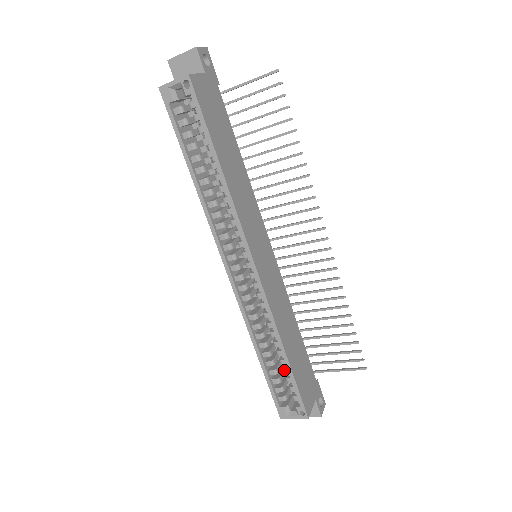
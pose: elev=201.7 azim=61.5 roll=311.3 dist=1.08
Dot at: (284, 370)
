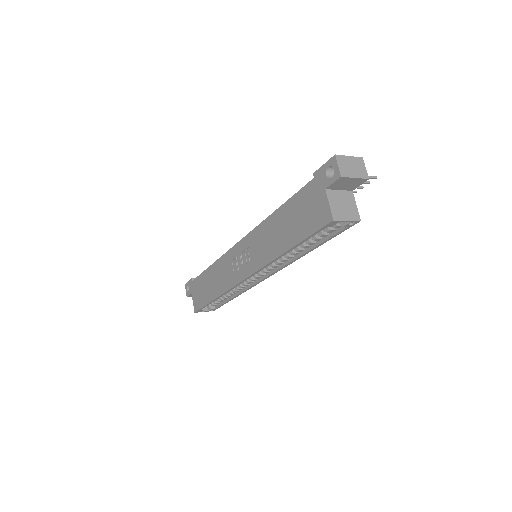
Dot at: (222, 300)
